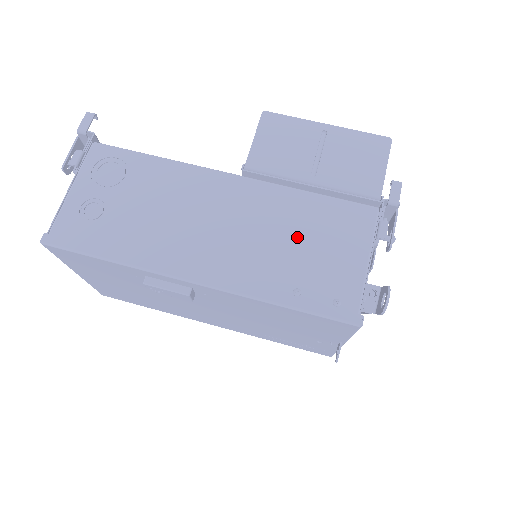
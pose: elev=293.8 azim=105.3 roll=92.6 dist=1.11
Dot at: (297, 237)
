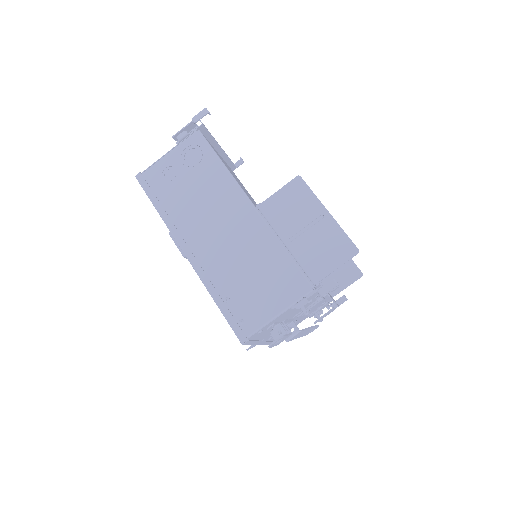
Dot at: (254, 270)
